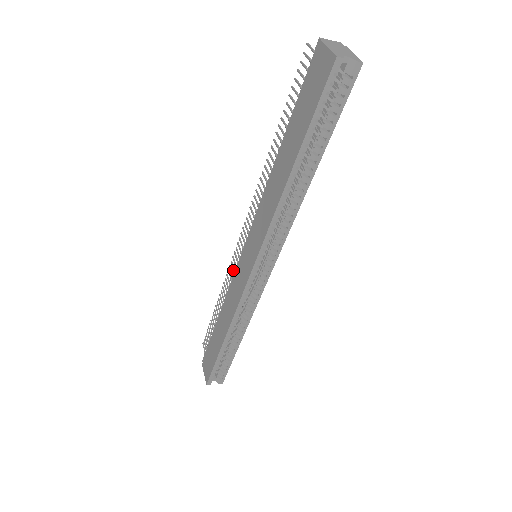
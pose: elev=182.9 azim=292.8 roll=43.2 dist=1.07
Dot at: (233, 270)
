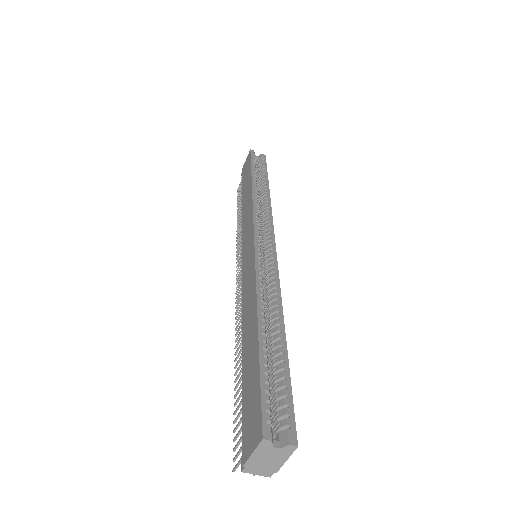
Dot at: (240, 298)
